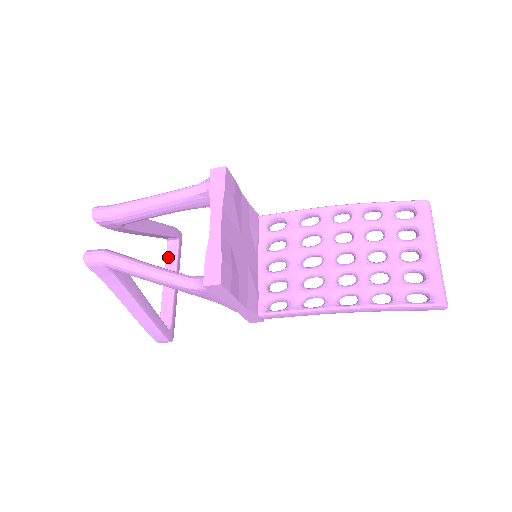
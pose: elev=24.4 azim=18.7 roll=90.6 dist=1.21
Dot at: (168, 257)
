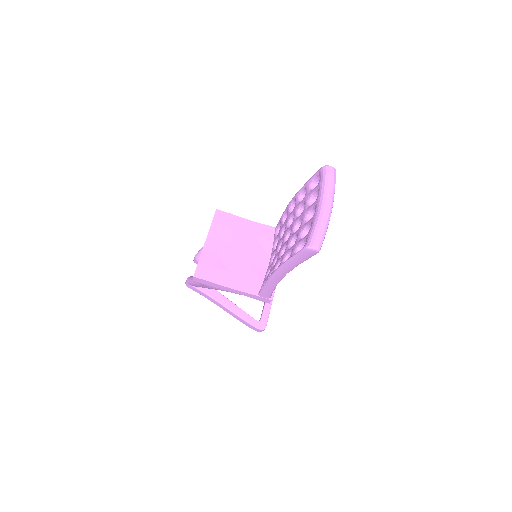
Dot at: occluded
